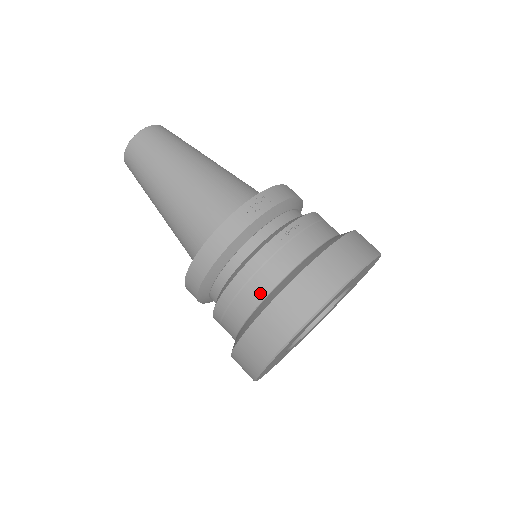
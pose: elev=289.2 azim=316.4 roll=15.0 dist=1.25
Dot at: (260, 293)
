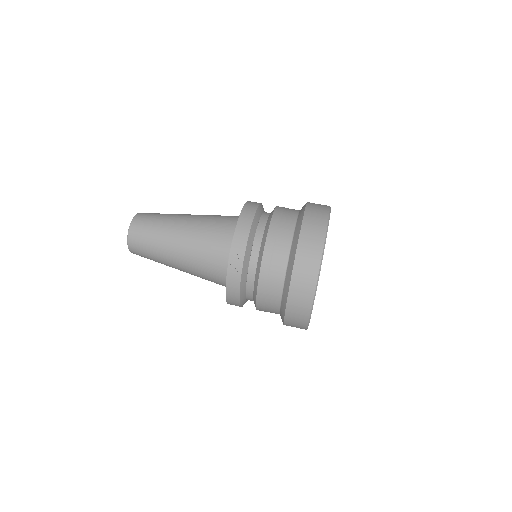
Dot at: (275, 307)
